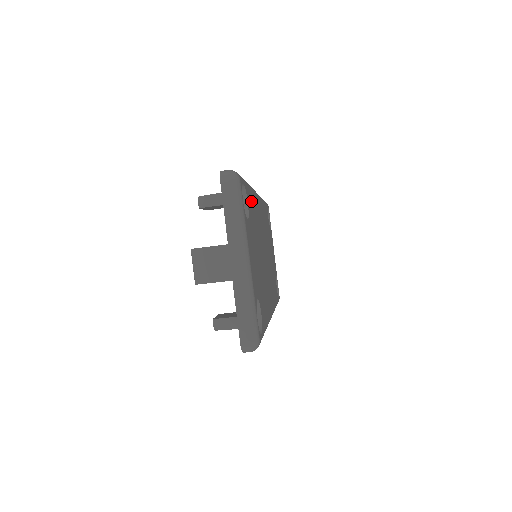
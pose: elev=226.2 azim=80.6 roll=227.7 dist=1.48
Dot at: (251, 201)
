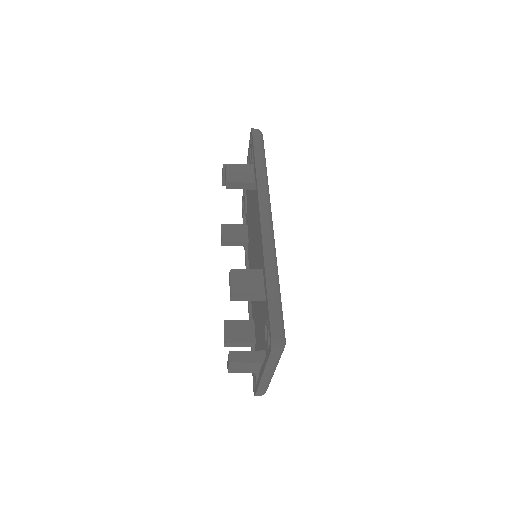
Dot at: occluded
